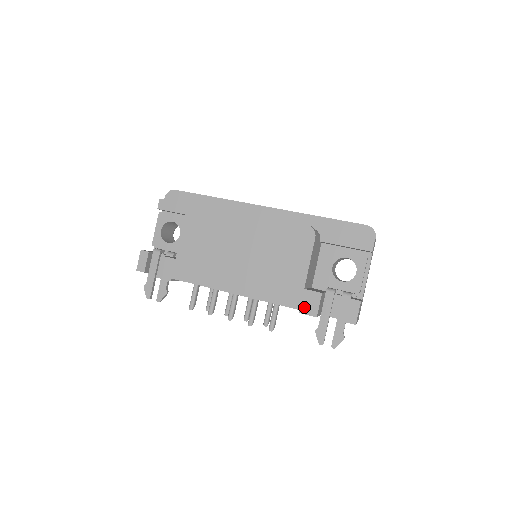
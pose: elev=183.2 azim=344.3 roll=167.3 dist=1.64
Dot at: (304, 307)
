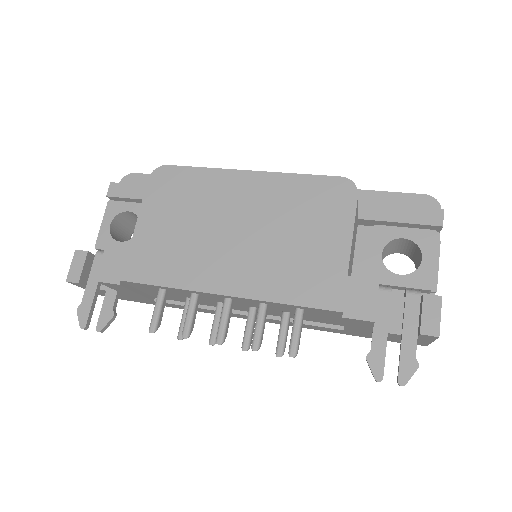
Dot at: (350, 306)
